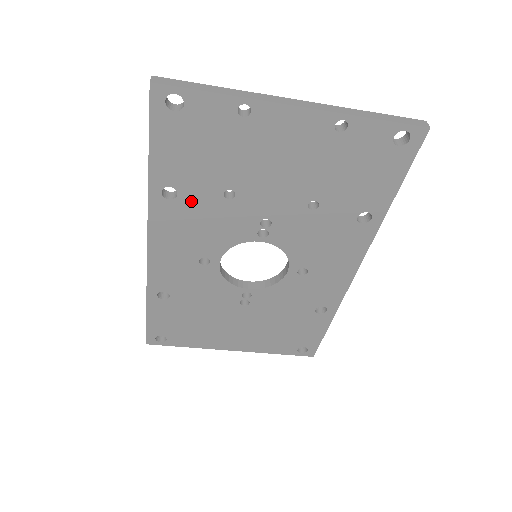
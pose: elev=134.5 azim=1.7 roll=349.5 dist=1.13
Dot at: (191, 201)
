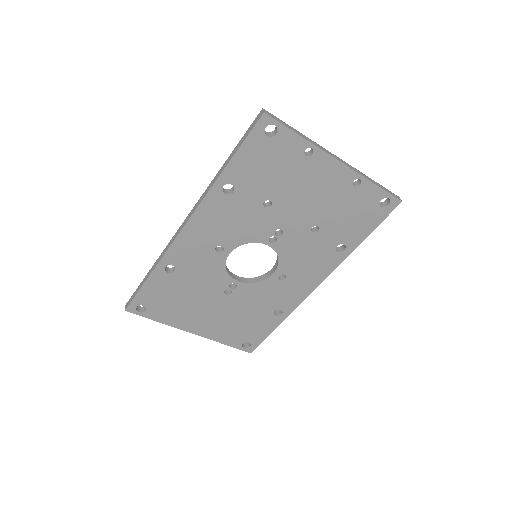
Dot at: (239, 200)
